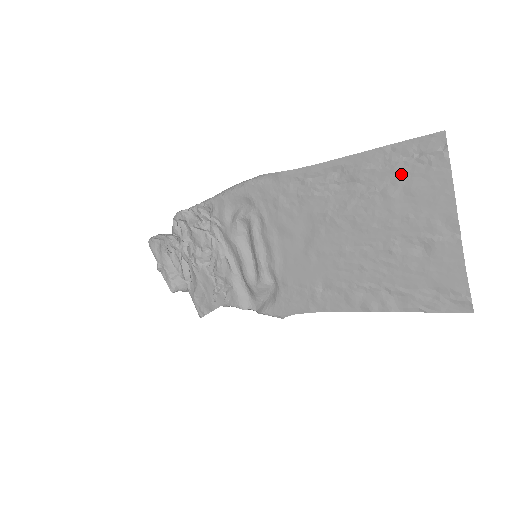
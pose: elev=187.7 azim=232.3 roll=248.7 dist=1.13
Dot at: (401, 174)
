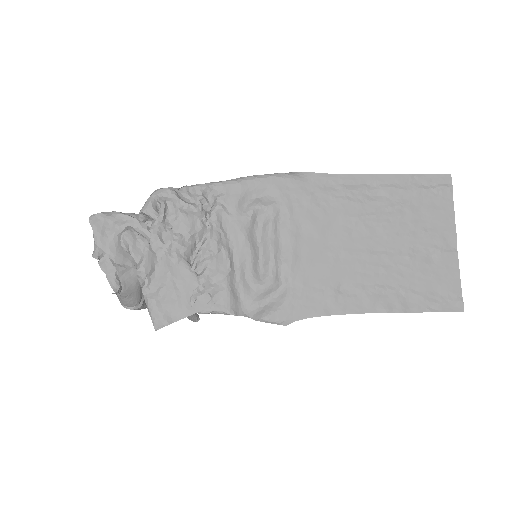
Dot at: (421, 197)
